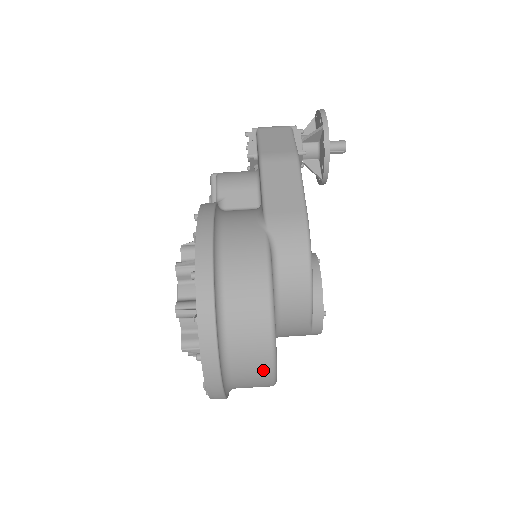
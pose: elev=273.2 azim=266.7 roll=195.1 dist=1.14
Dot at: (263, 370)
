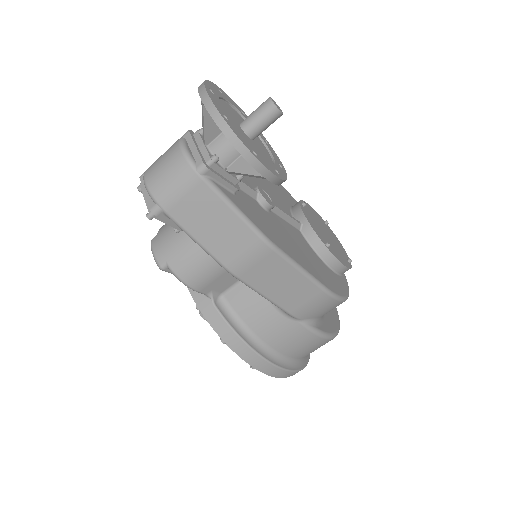
Dot at: occluded
